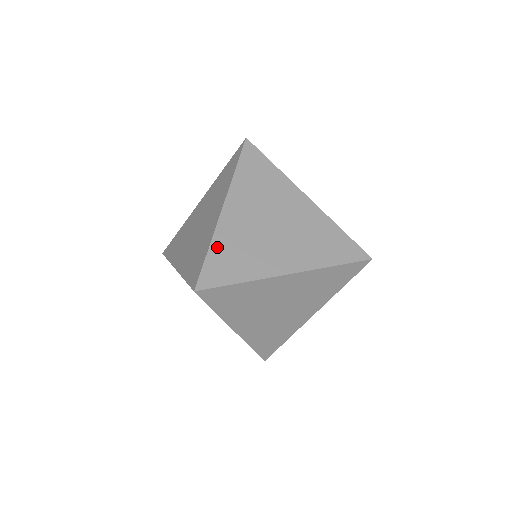
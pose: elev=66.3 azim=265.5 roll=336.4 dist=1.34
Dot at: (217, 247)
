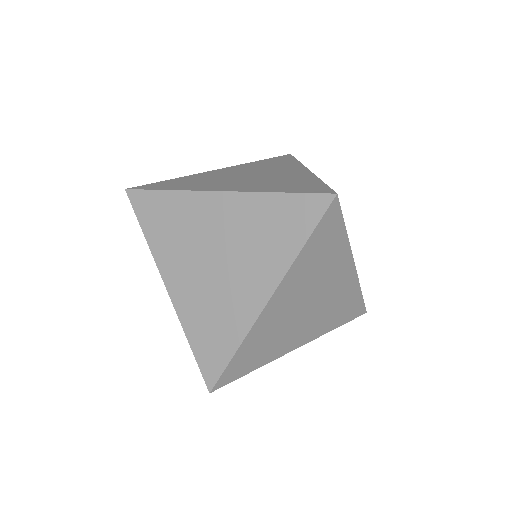
Dot at: occluded
